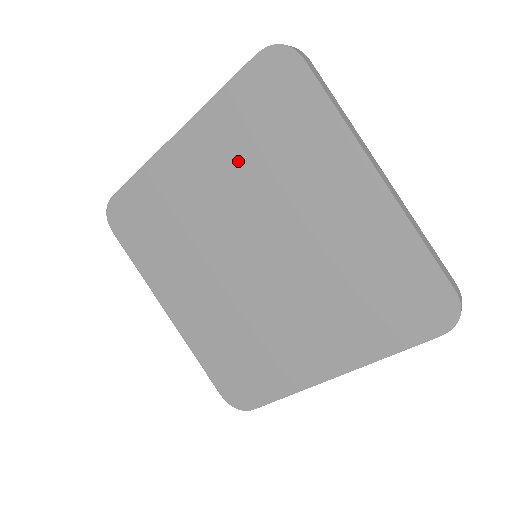
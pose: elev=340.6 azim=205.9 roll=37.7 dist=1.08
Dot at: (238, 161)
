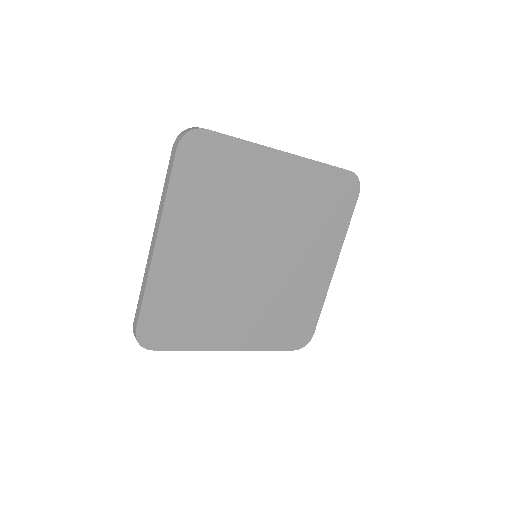
Dot at: (299, 203)
